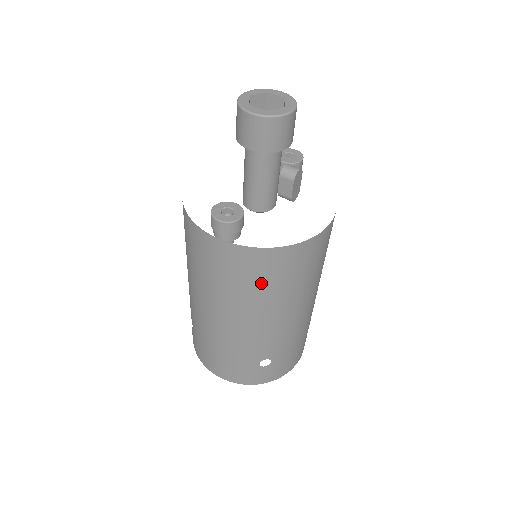
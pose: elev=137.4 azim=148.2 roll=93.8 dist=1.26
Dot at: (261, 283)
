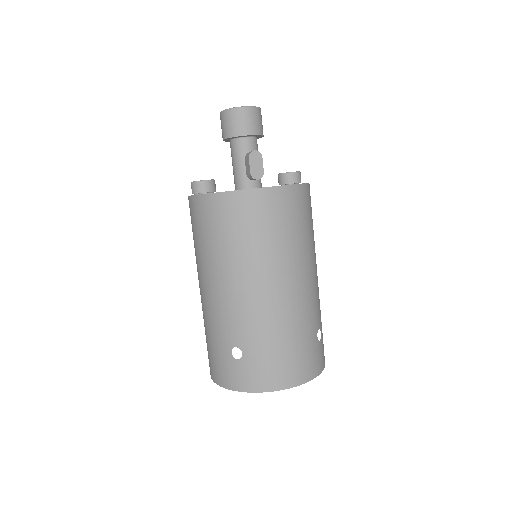
Dot at: (213, 234)
